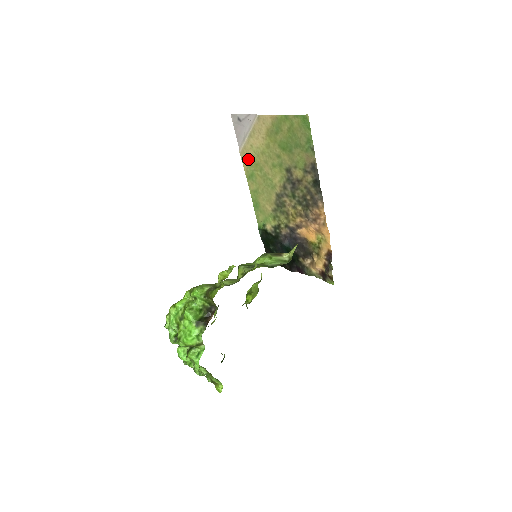
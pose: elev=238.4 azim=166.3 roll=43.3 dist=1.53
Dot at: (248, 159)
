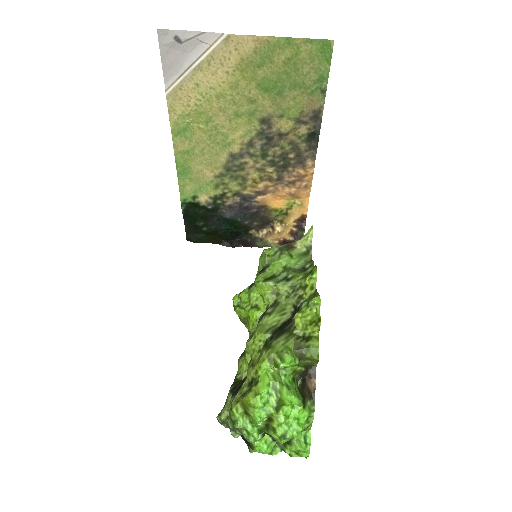
Dot at: (183, 105)
